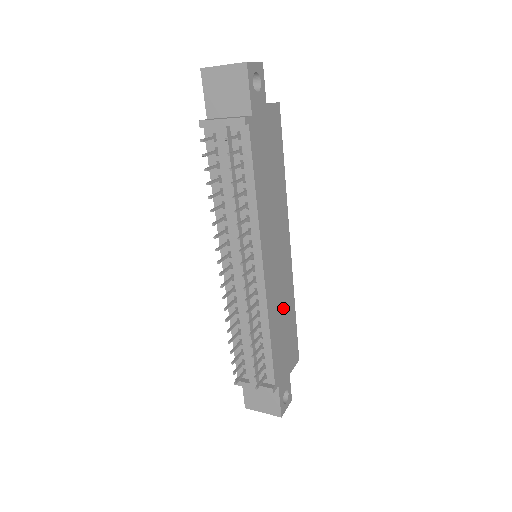
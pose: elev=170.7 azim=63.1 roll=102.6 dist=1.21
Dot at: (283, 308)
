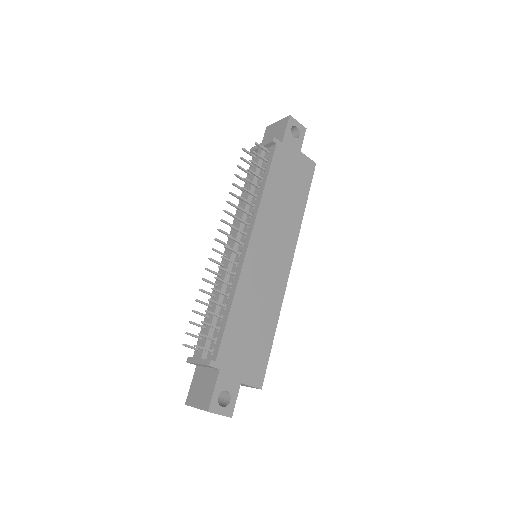
Dot at: (259, 306)
